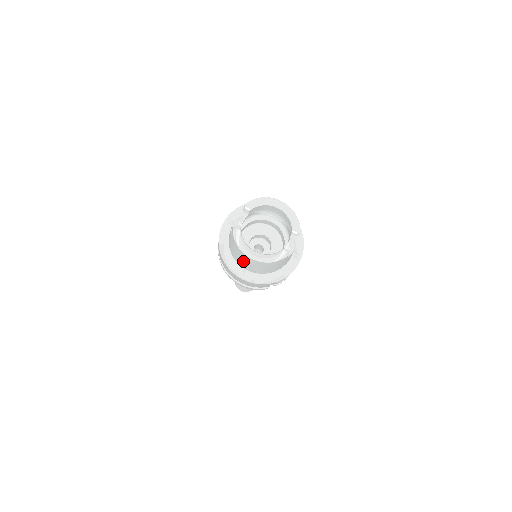
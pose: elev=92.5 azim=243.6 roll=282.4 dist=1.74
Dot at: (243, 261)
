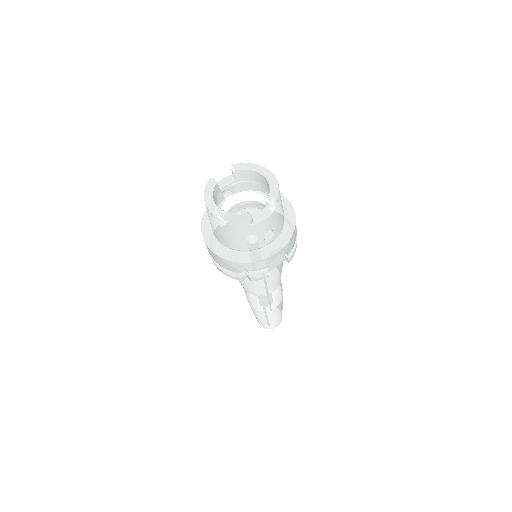
Dot at: (211, 222)
